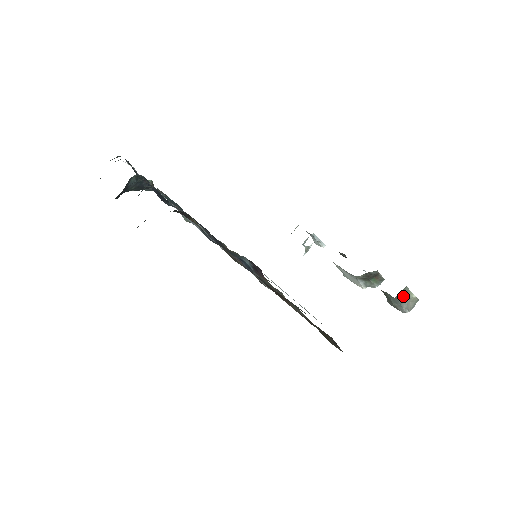
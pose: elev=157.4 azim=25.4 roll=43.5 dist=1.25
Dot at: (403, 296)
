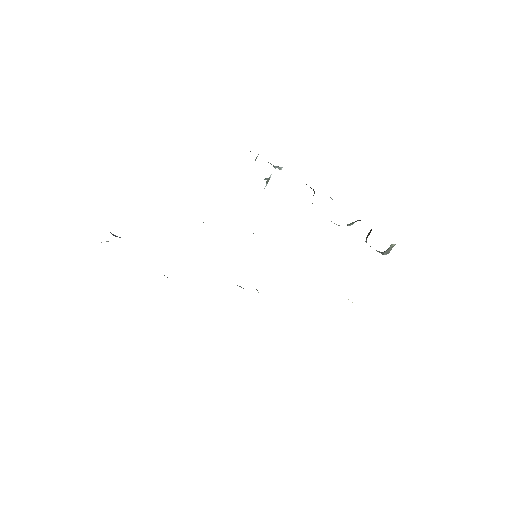
Dot at: (386, 250)
